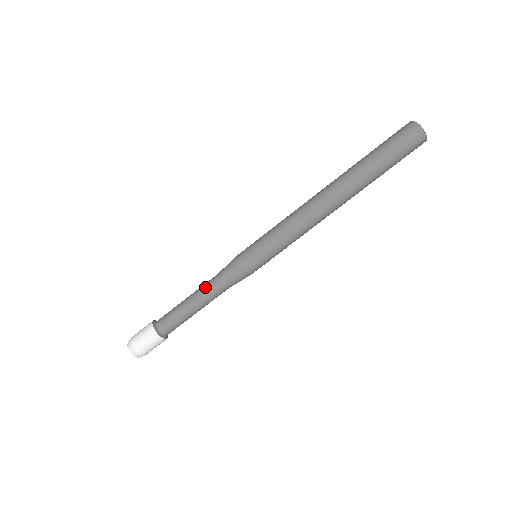
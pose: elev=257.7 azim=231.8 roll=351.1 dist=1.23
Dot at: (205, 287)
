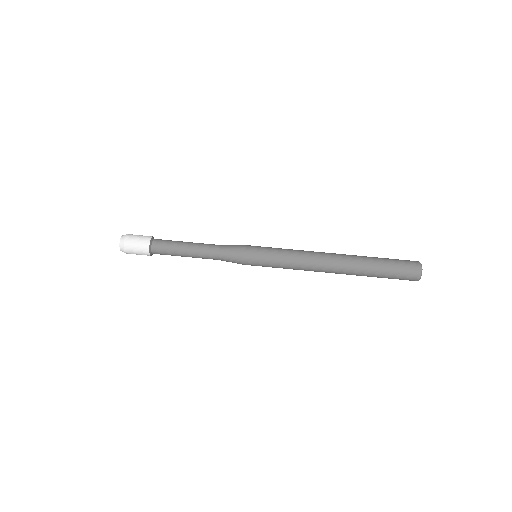
Dot at: (207, 246)
